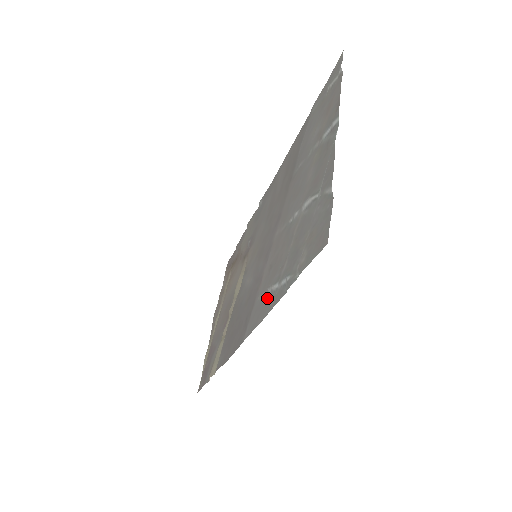
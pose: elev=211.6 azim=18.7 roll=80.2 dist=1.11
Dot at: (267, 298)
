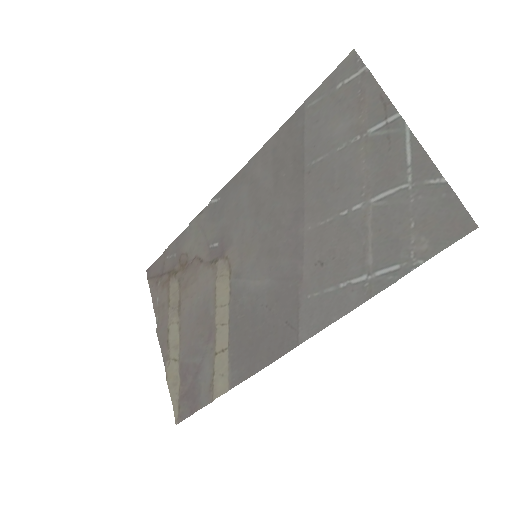
Dot at: (338, 293)
